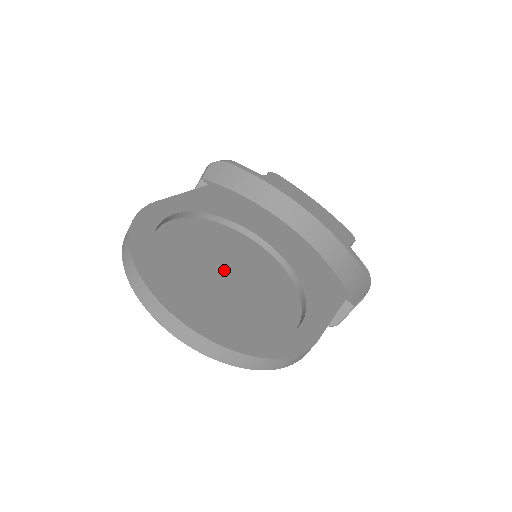
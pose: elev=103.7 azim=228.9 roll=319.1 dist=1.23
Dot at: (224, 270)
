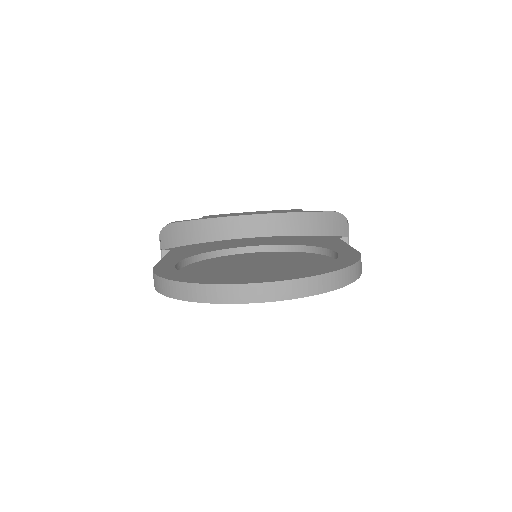
Dot at: (250, 267)
